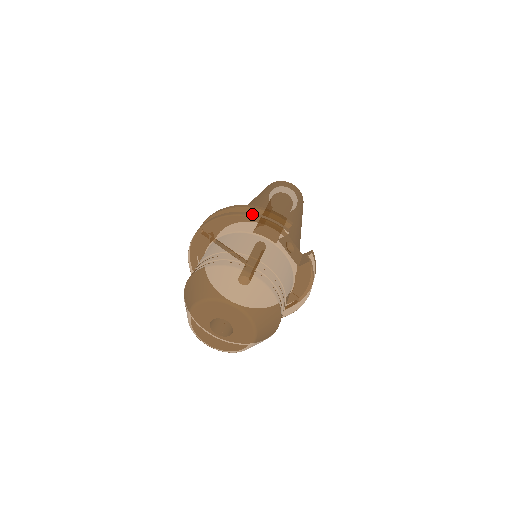
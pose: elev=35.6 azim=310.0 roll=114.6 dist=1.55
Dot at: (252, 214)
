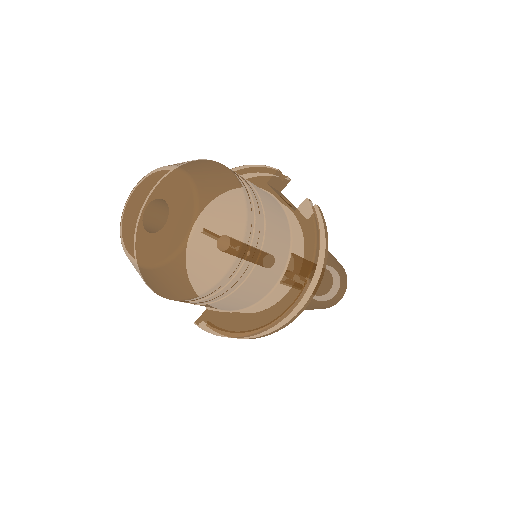
Dot at: (239, 168)
